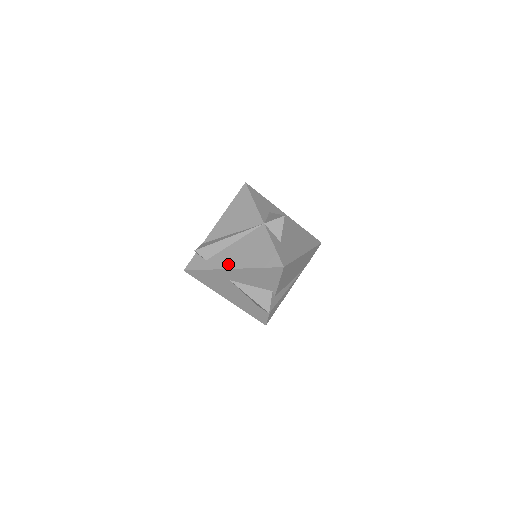
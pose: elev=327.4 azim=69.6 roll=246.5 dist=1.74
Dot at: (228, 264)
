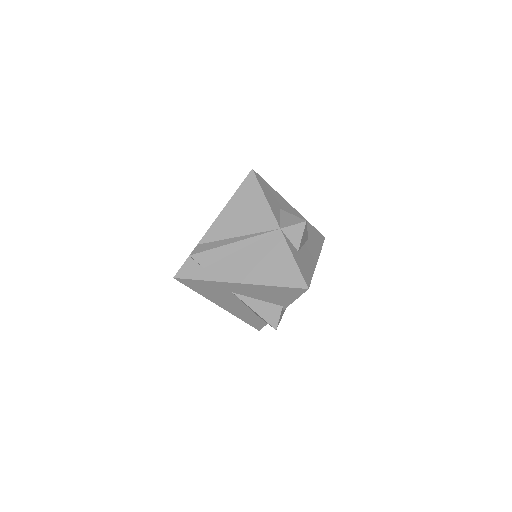
Dot at: (234, 277)
